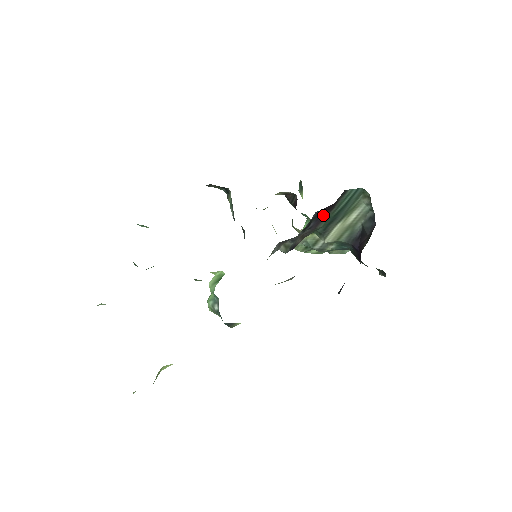
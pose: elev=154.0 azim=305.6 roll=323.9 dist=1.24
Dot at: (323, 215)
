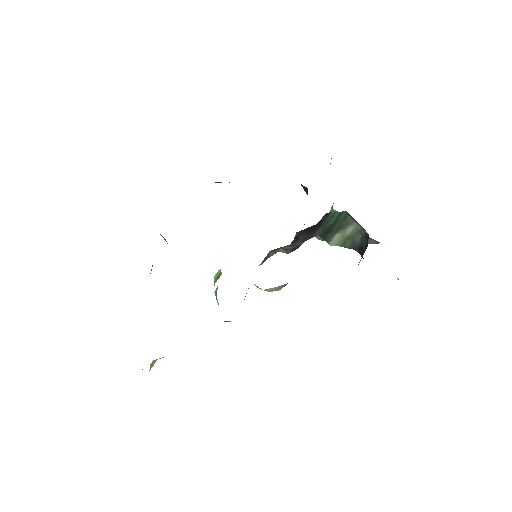
Dot at: (312, 230)
